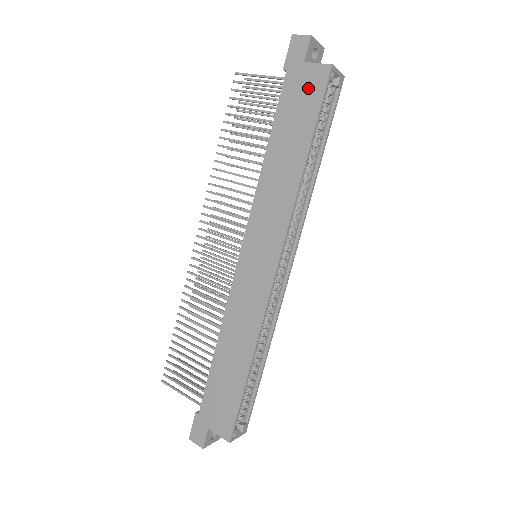
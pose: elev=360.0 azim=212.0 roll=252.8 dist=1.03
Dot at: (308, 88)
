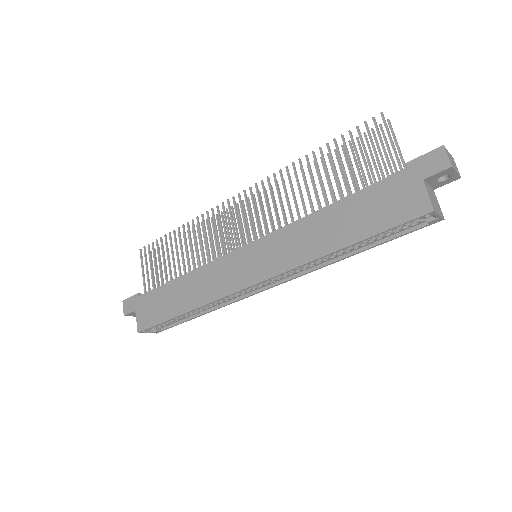
Dot at: (401, 203)
